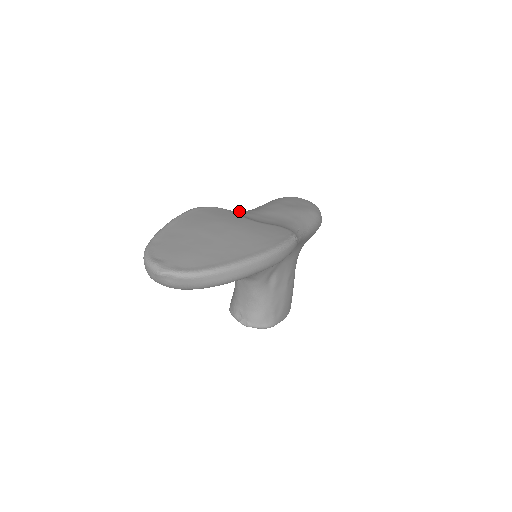
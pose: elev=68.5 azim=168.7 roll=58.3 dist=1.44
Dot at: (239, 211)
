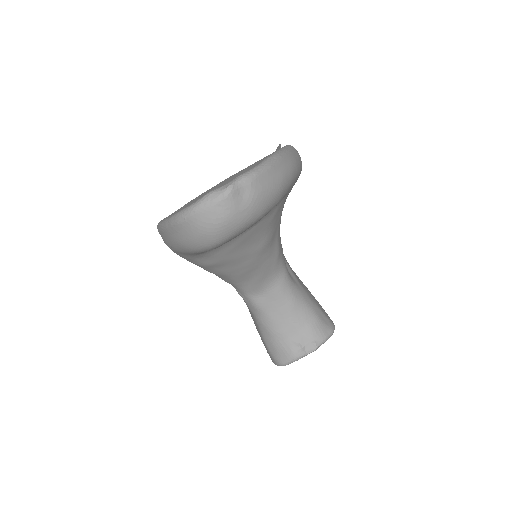
Dot at: occluded
